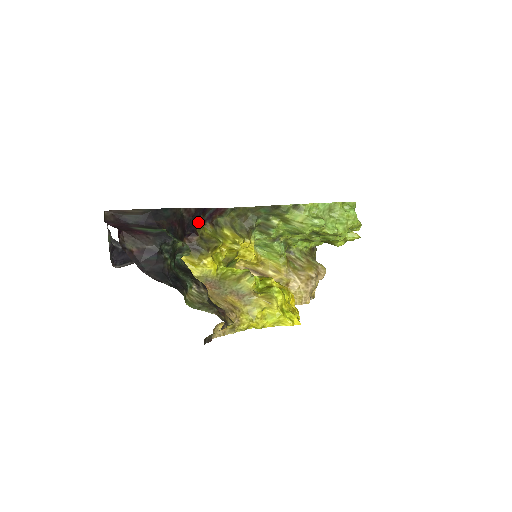
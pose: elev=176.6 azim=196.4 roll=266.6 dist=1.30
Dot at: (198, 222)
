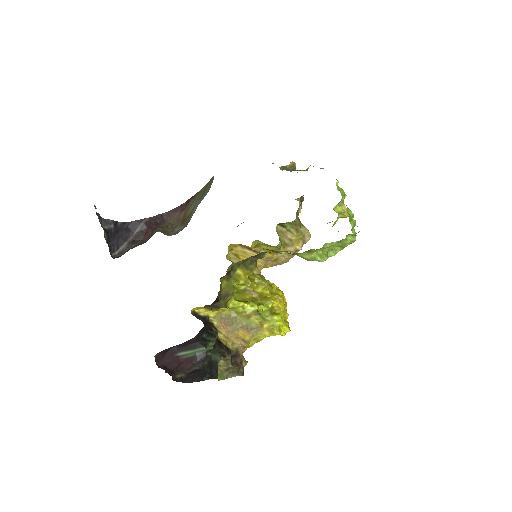
Dot at: occluded
